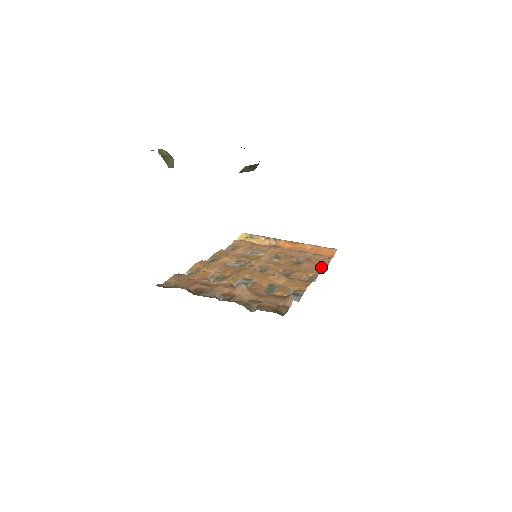
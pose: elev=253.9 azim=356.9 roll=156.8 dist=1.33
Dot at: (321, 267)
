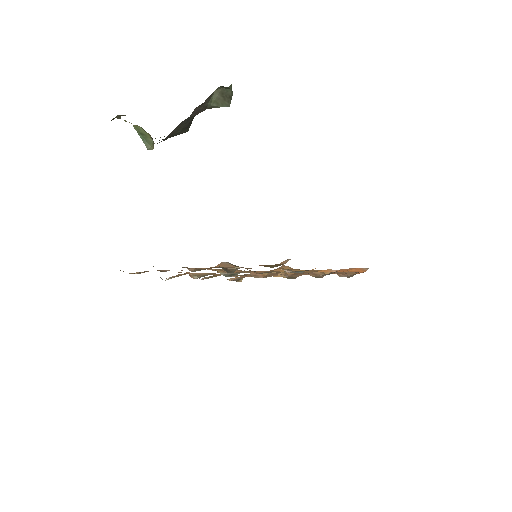
Dot at: occluded
